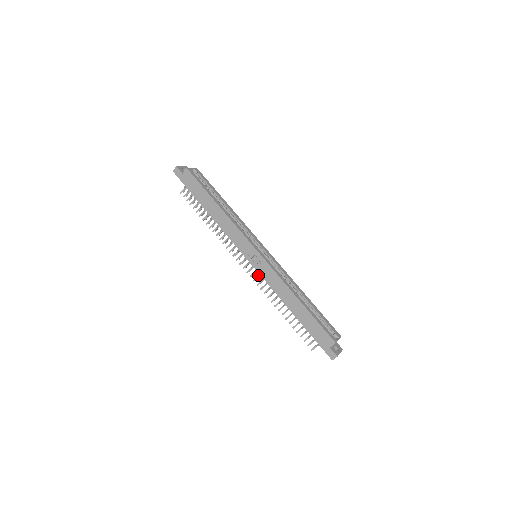
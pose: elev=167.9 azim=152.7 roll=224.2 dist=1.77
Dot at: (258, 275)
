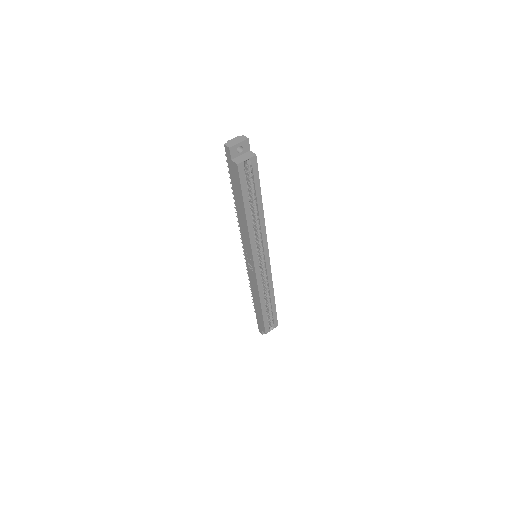
Dot at: occluded
